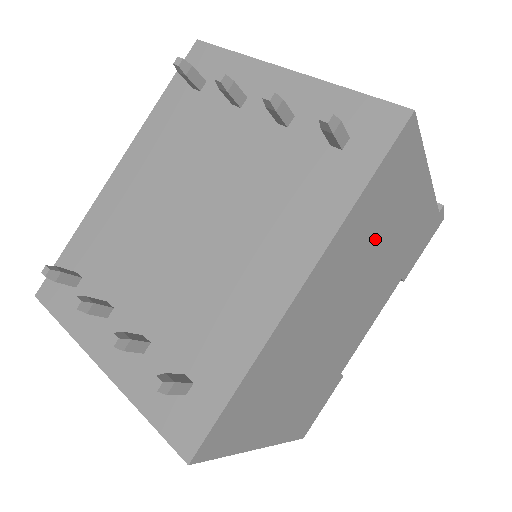
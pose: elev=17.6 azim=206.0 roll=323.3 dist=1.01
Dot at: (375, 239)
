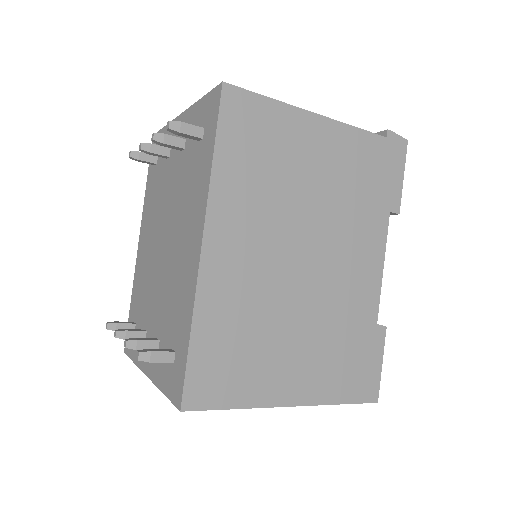
Dot at: (282, 186)
